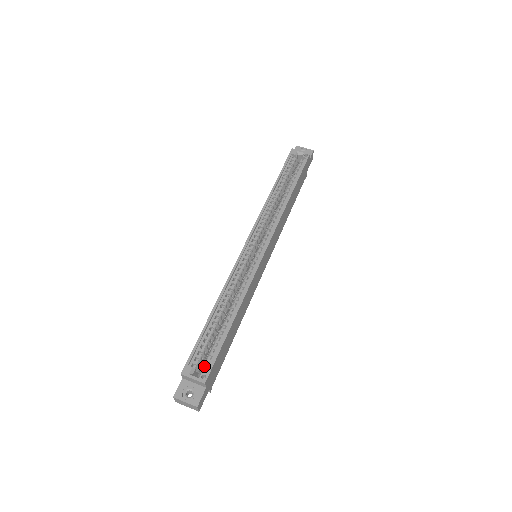
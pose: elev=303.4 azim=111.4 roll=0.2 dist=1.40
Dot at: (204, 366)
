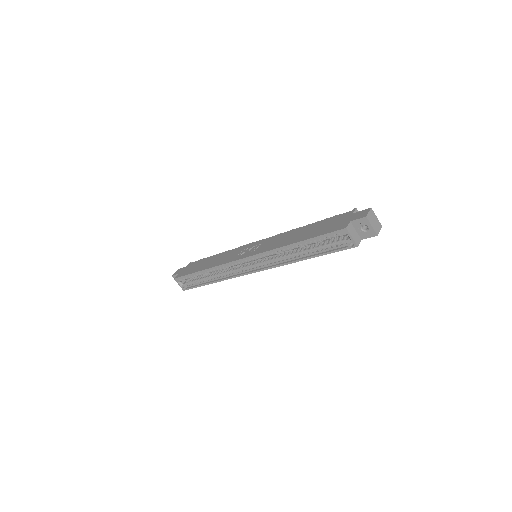
Dot at: (187, 284)
